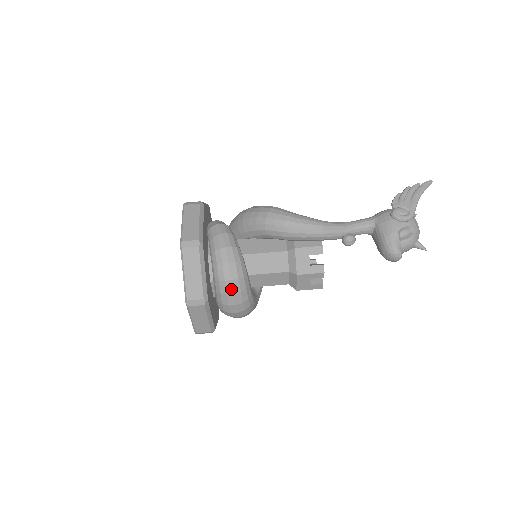
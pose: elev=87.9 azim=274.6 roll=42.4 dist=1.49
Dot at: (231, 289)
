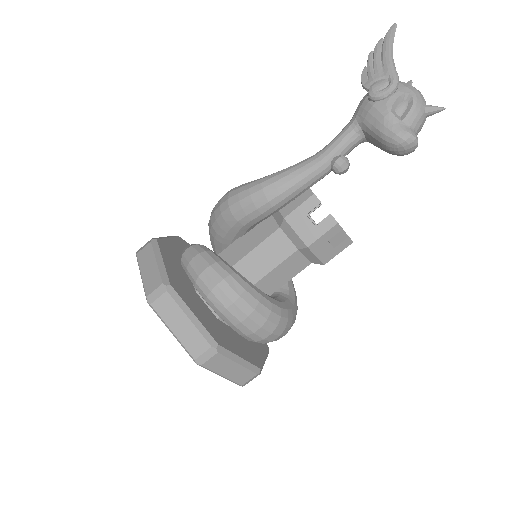
Dot at: (241, 314)
